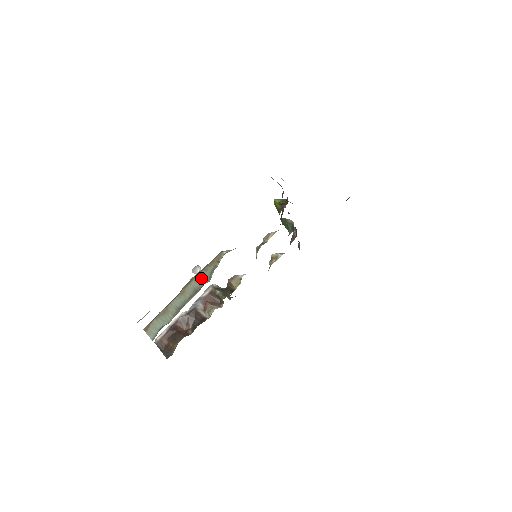
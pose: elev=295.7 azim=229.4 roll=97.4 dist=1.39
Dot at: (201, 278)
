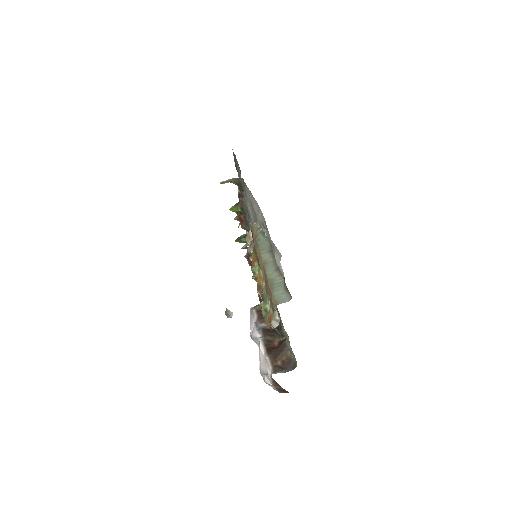
Dot at: (263, 245)
